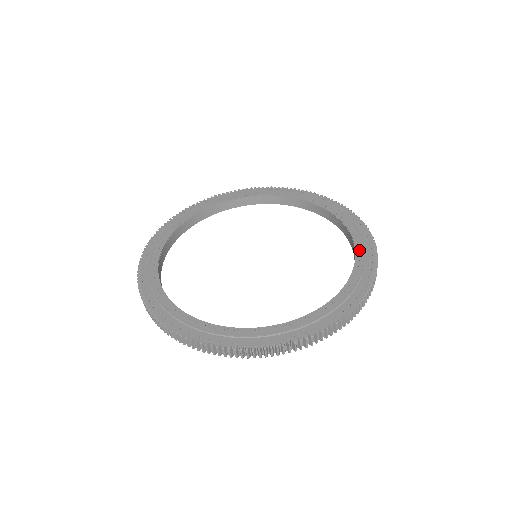
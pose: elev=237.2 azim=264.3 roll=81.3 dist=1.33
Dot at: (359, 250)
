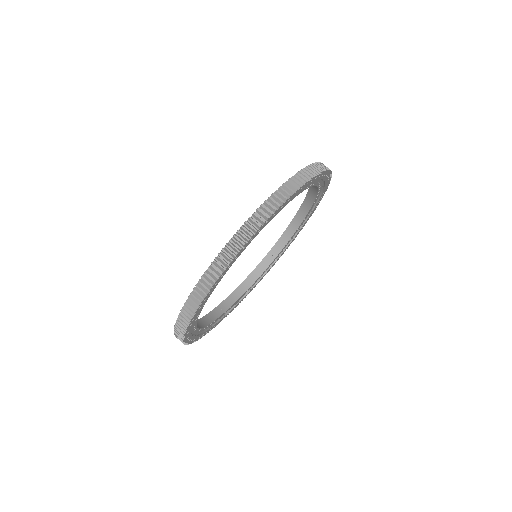
Dot at: occluded
